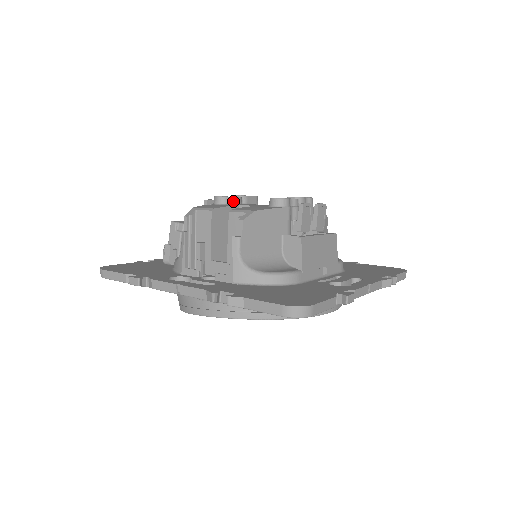
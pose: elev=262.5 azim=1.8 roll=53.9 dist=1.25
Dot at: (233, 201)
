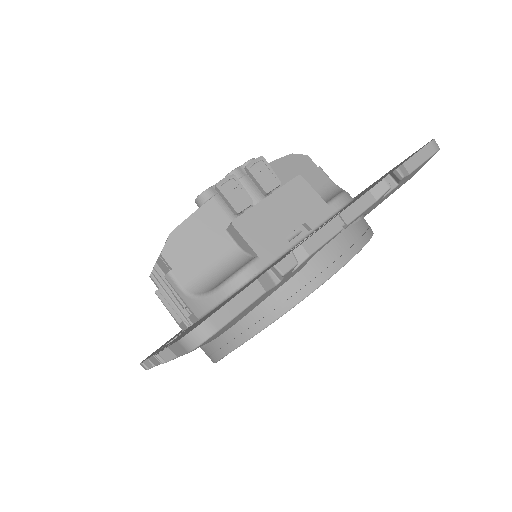
Dot at: occluded
